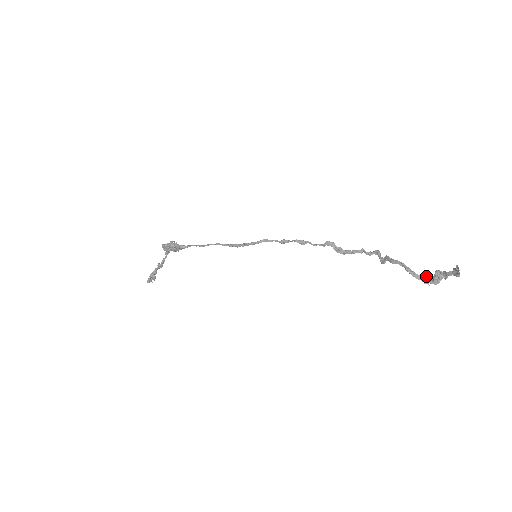
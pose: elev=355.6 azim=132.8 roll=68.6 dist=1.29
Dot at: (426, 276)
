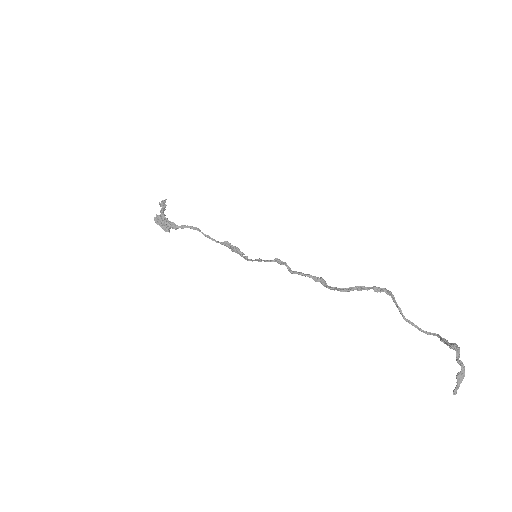
Dot at: (440, 336)
